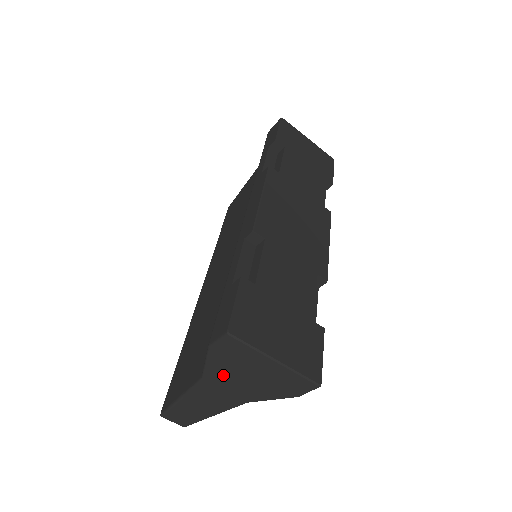
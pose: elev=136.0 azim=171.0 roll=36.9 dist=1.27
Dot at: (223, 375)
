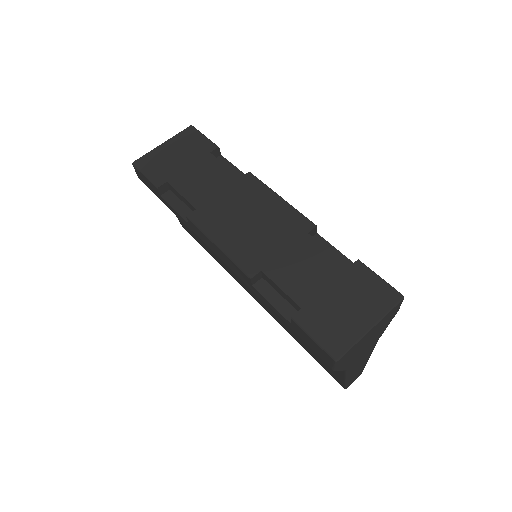
Dot at: (354, 359)
